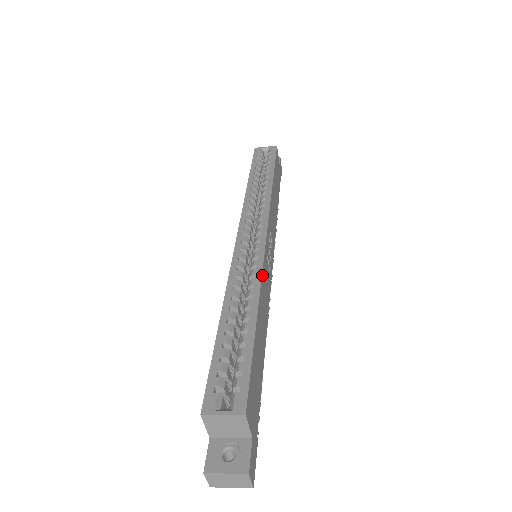
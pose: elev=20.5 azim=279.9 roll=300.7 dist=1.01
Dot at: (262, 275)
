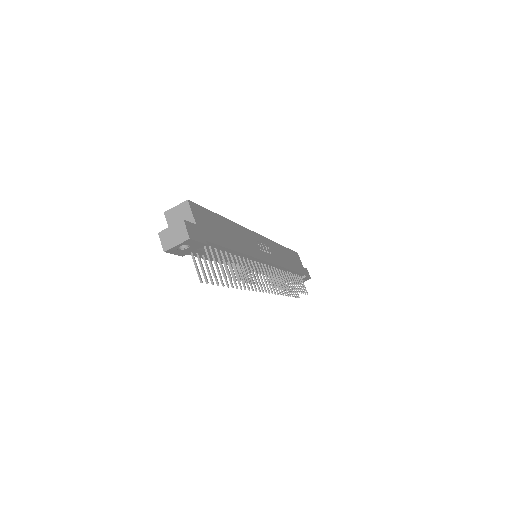
Dot at: (242, 227)
